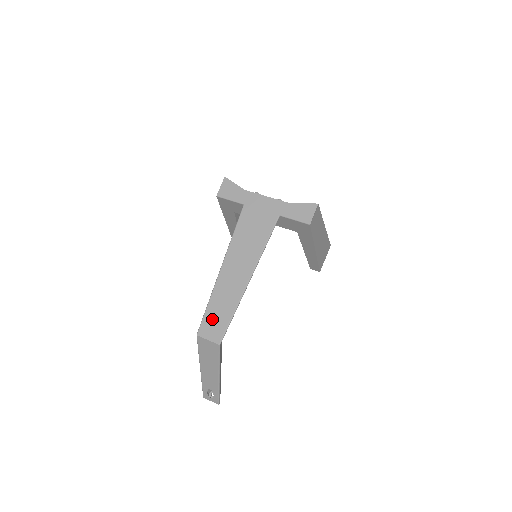
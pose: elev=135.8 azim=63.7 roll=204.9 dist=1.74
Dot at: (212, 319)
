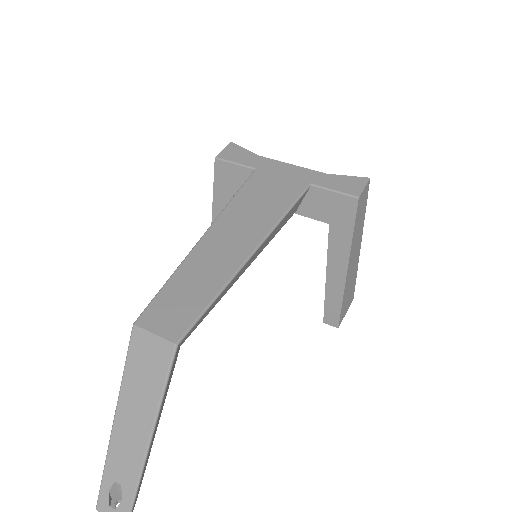
Dot at: (172, 301)
